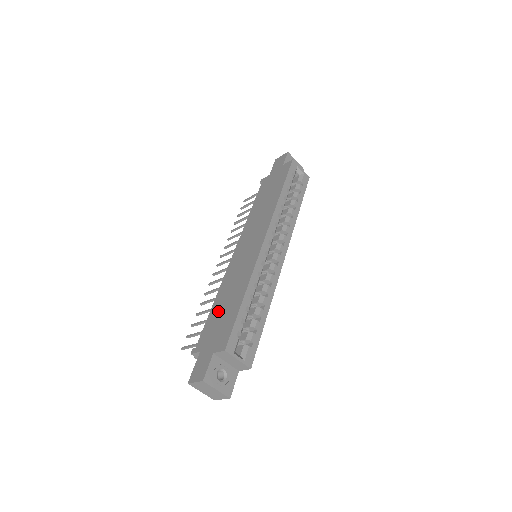
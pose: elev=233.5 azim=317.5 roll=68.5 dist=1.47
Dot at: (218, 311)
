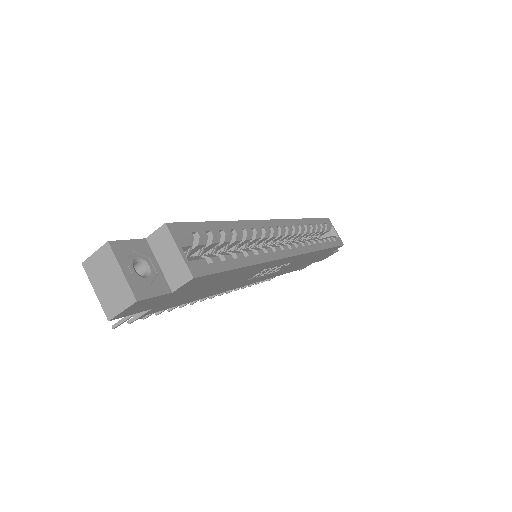
Dot at: occluded
